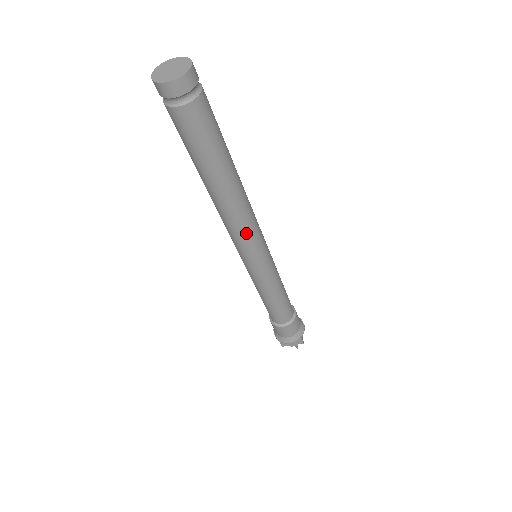
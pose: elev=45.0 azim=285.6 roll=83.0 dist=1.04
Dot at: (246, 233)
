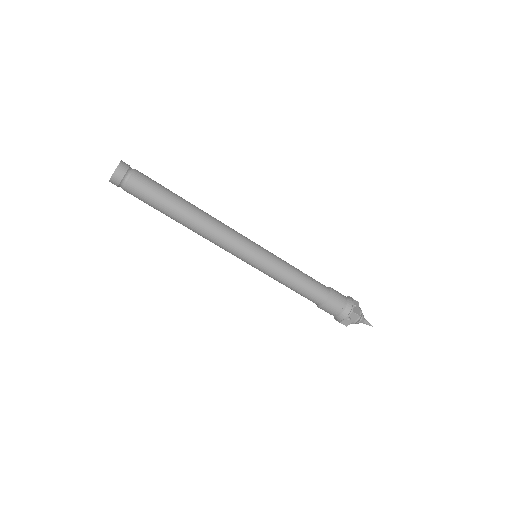
Dot at: (225, 241)
